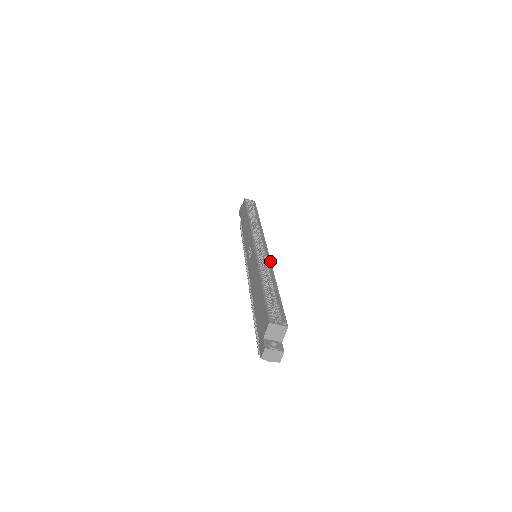
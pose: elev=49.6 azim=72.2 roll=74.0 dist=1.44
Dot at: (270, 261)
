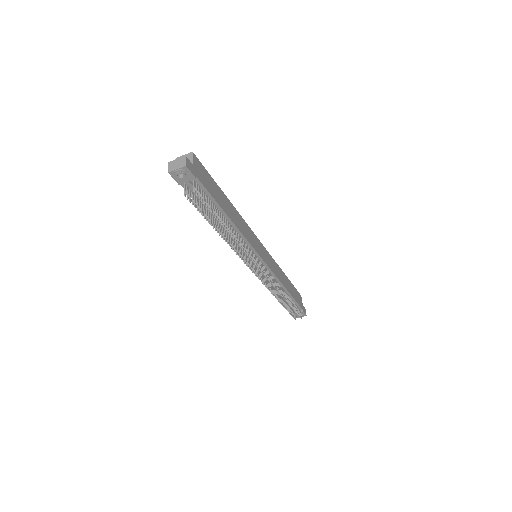
Dot at: (246, 224)
